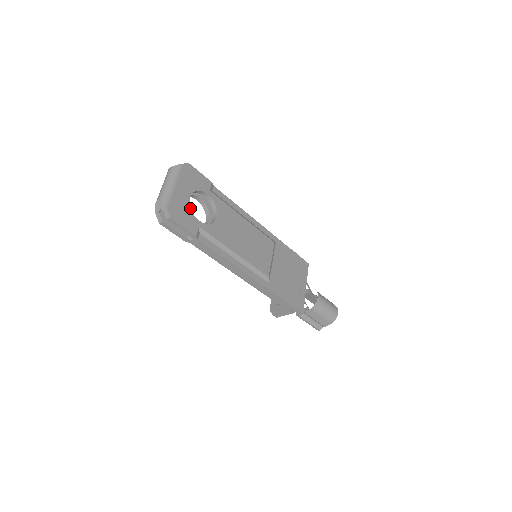
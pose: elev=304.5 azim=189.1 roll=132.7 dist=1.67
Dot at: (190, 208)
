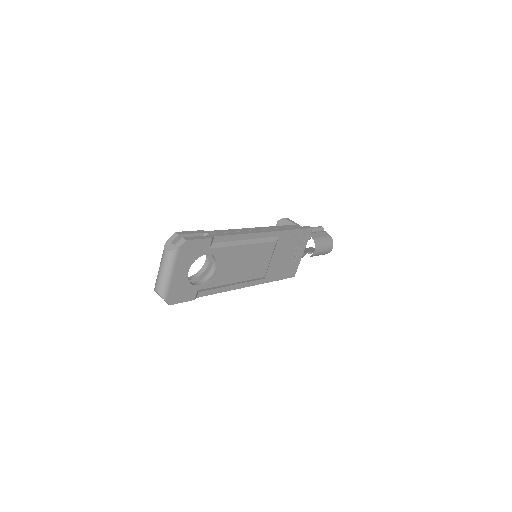
Dot at: (188, 282)
